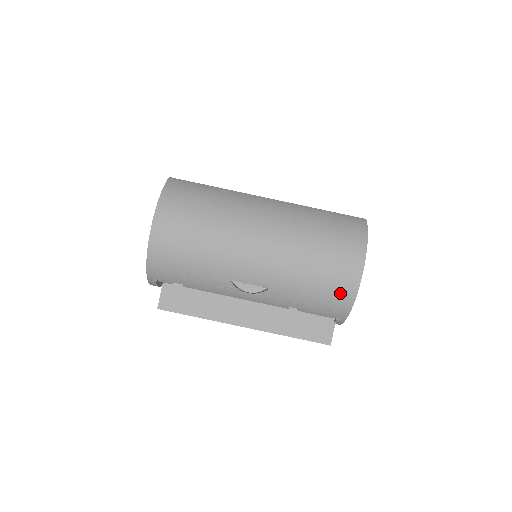
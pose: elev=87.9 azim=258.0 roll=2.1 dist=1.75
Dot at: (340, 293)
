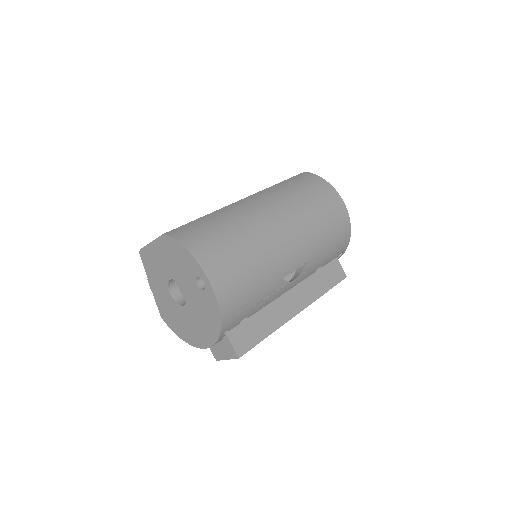
Dot at: (343, 229)
